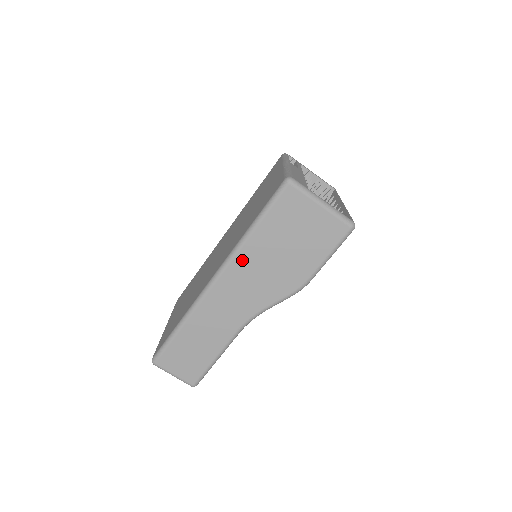
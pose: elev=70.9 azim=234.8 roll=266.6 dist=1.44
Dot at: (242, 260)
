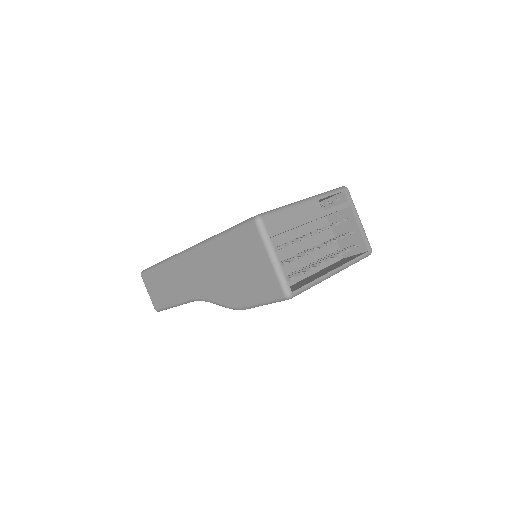
Dot at: (206, 253)
